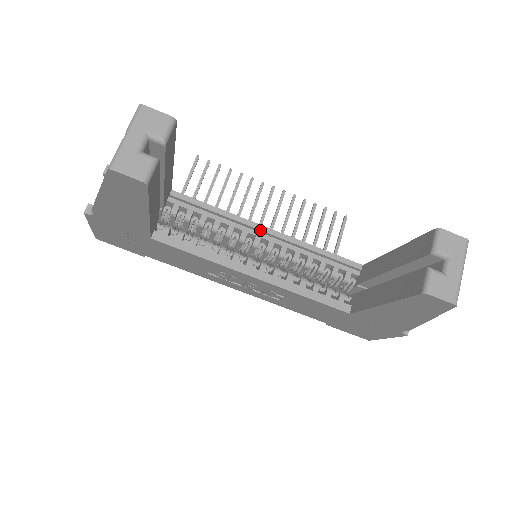
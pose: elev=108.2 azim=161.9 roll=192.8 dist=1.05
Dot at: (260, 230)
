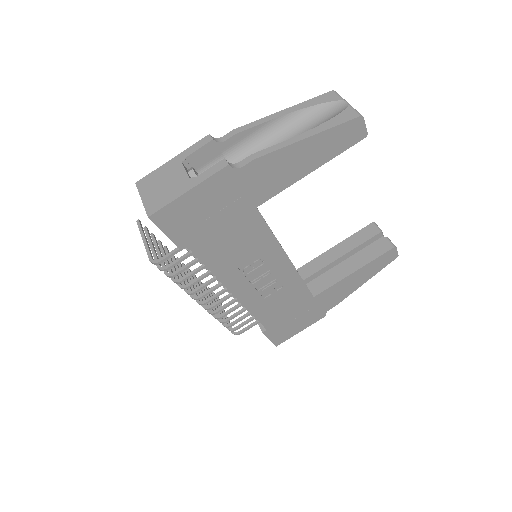
Dot at: occluded
